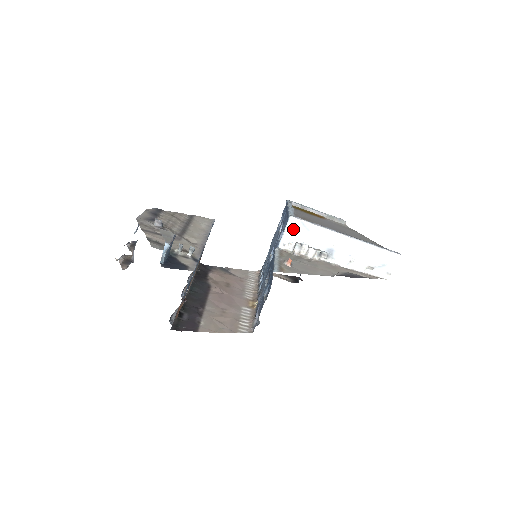
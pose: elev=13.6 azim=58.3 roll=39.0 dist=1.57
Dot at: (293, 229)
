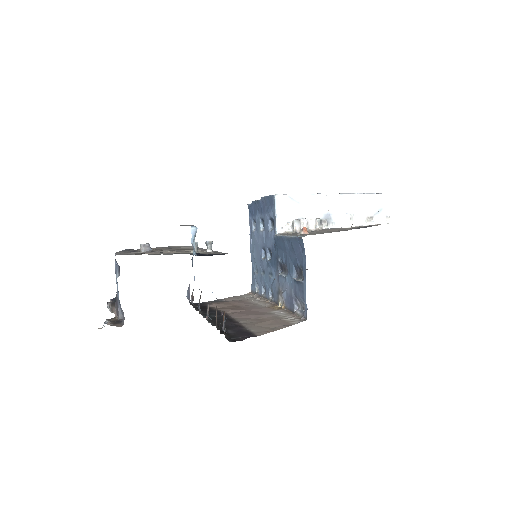
Dot at: (284, 208)
